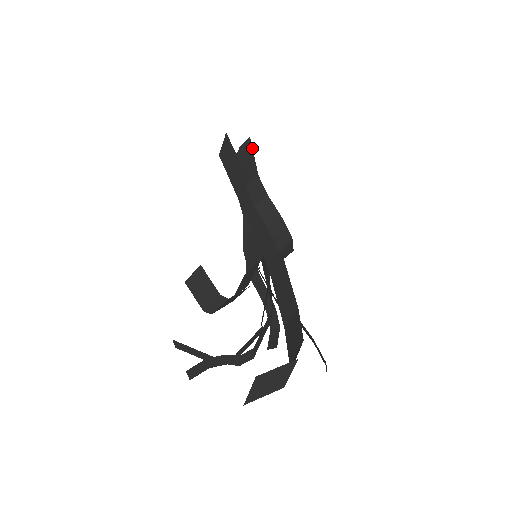
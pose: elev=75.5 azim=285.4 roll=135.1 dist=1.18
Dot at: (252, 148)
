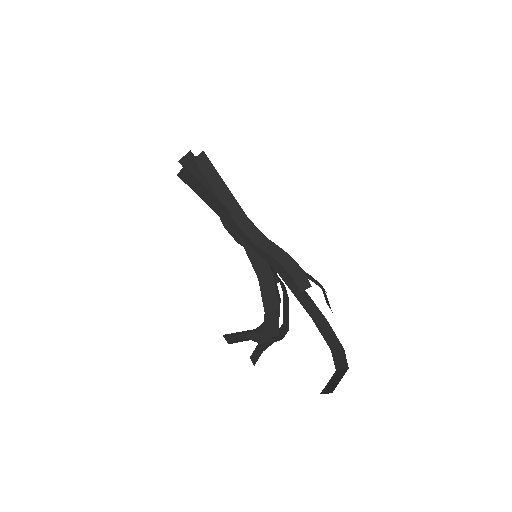
Dot at: (218, 173)
